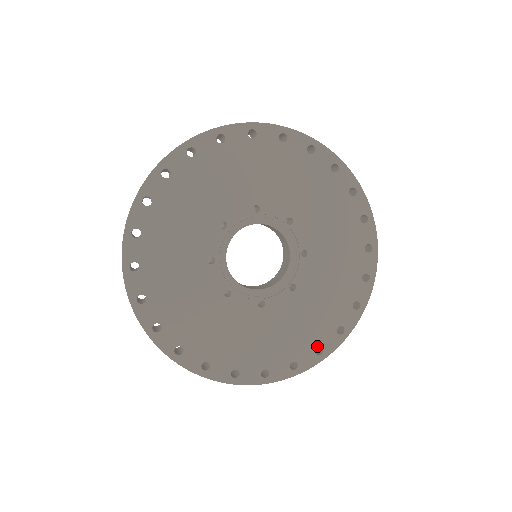
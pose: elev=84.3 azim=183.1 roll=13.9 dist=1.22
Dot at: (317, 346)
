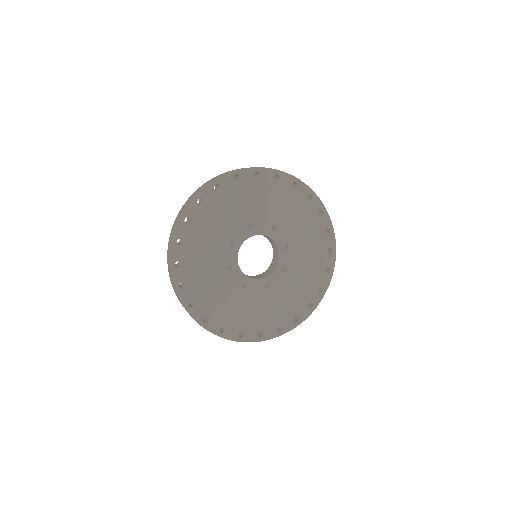
Dot at: (261, 331)
